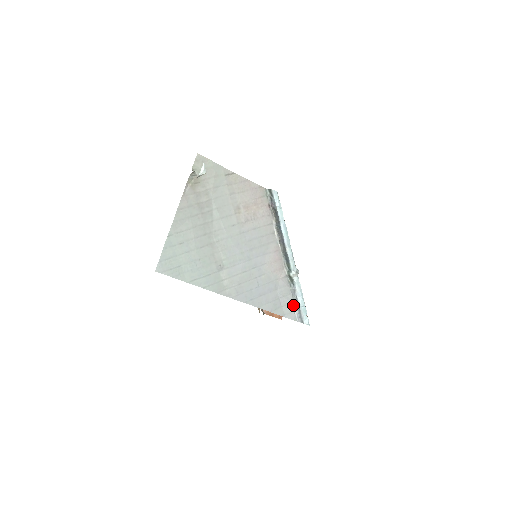
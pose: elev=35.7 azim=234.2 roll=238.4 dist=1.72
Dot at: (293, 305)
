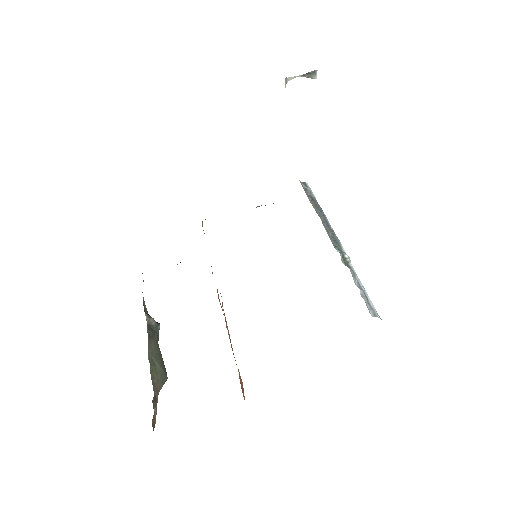
Dot at: (359, 288)
